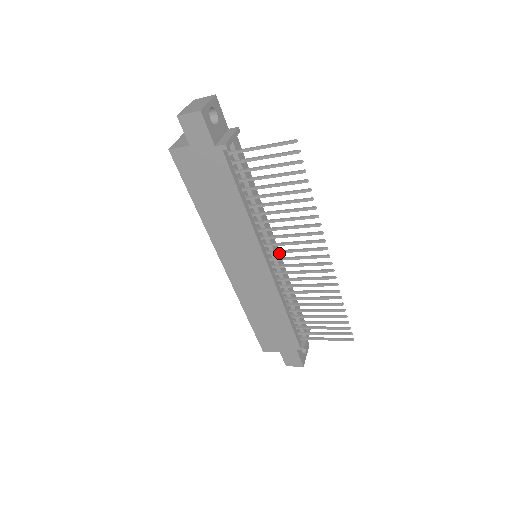
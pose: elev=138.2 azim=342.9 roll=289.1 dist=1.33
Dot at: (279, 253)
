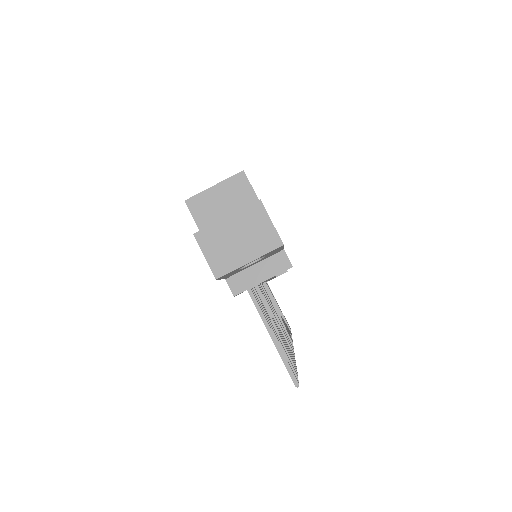
Dot at: occluded
